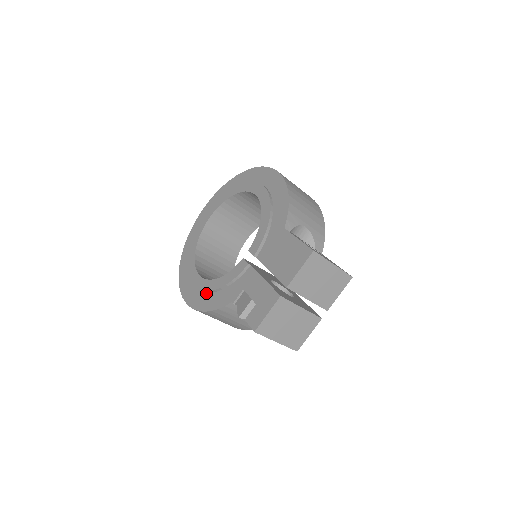
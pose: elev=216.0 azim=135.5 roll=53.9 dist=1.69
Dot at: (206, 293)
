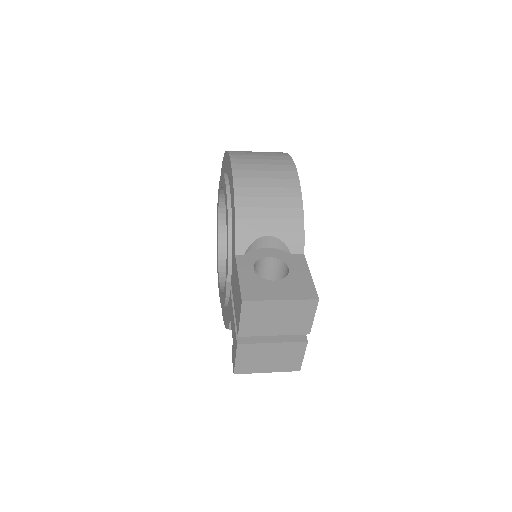
Dot at: occluded
